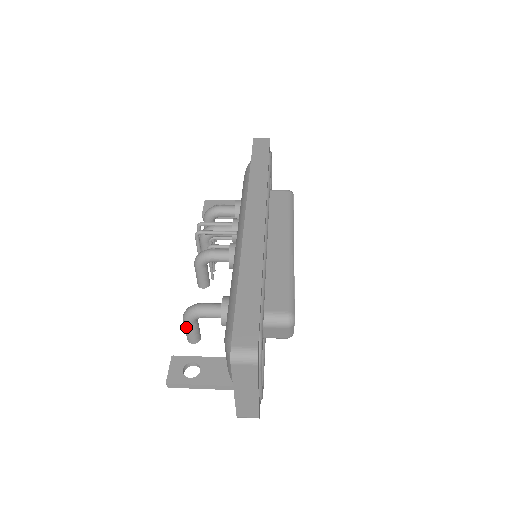
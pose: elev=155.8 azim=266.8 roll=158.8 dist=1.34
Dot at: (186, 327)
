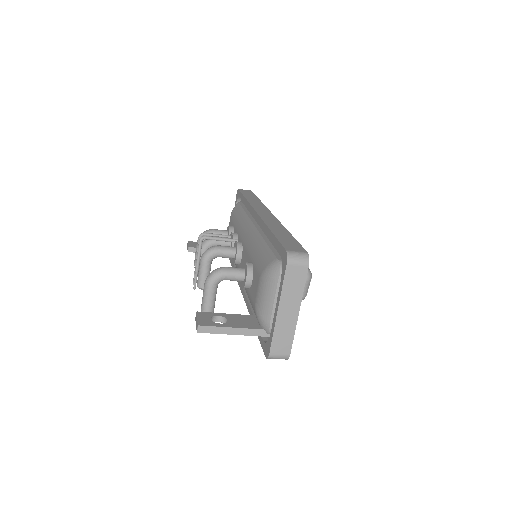
Dot at: (207, 291)
